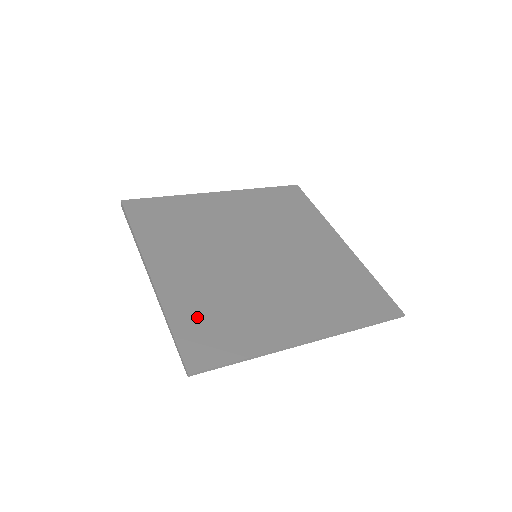
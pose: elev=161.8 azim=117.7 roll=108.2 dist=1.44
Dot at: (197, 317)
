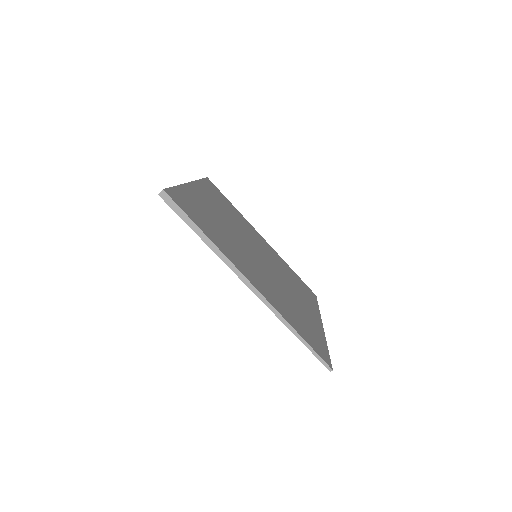
Dot at: (296, 321)
